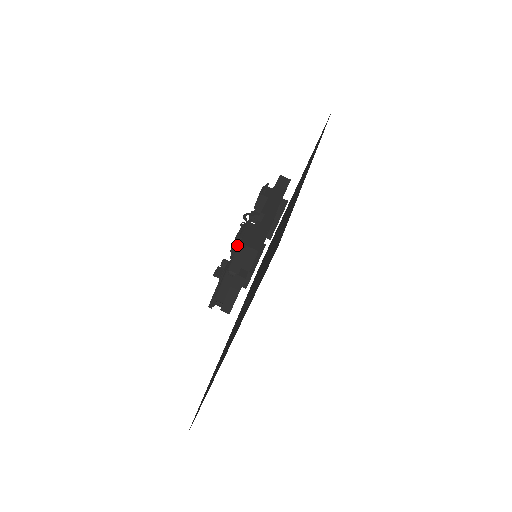
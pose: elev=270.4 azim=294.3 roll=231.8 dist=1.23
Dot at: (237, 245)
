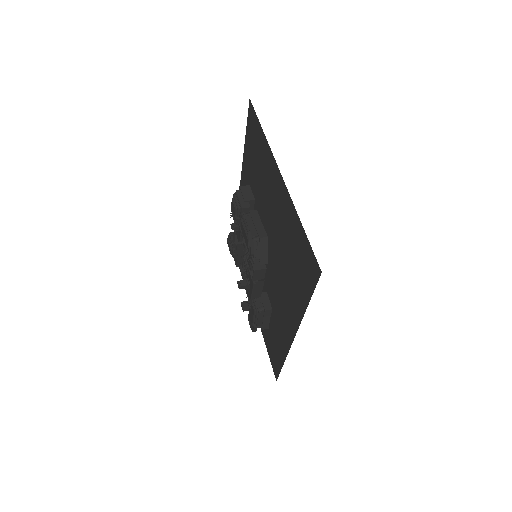
Dot at: (236, 191)
